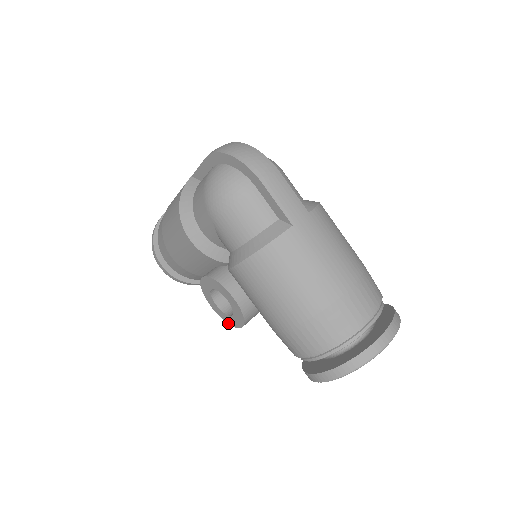
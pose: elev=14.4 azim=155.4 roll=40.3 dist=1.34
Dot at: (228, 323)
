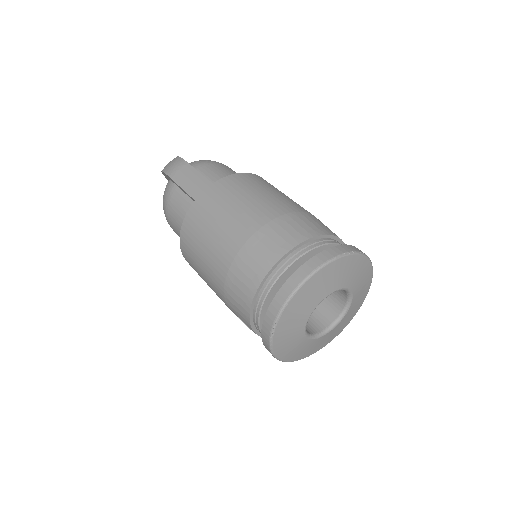
Dot at: occluded
